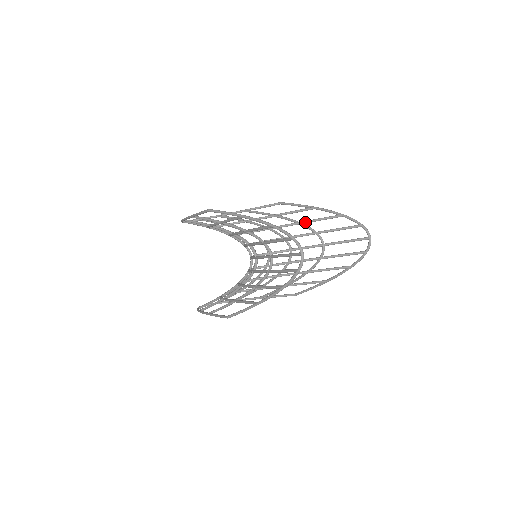
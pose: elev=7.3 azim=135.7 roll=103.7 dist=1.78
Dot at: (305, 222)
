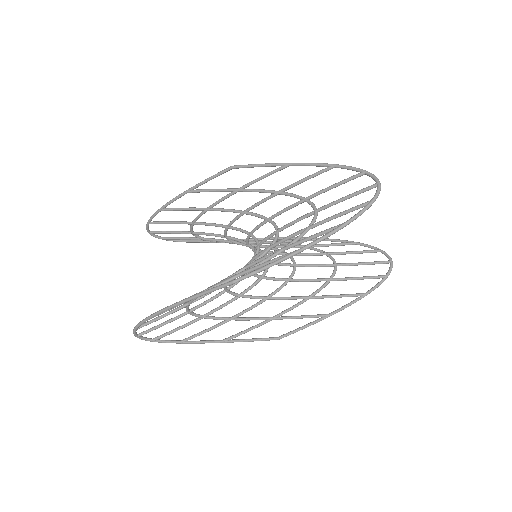
Dot at: occluded
